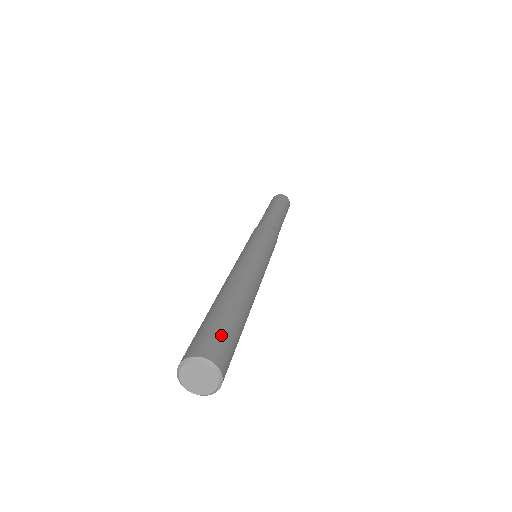
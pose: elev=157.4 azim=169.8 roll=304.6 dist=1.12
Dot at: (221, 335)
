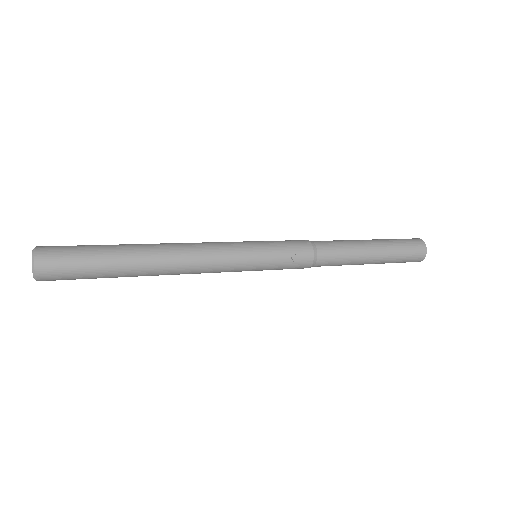
Dot at: (72, 246)
